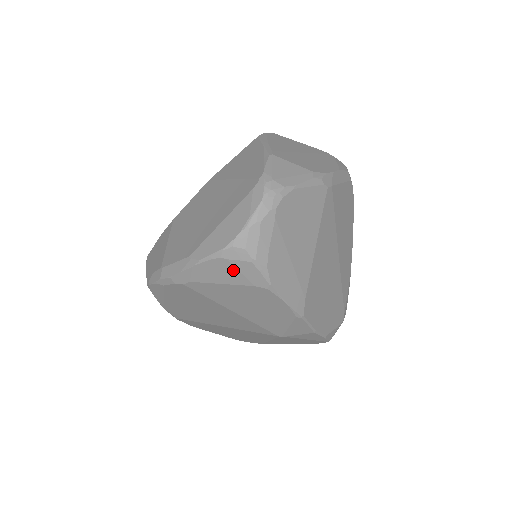
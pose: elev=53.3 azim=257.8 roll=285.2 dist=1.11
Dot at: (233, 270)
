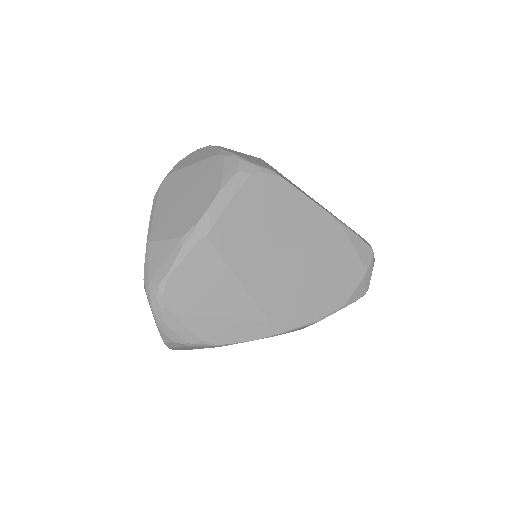
Dot at: (188, 348)
